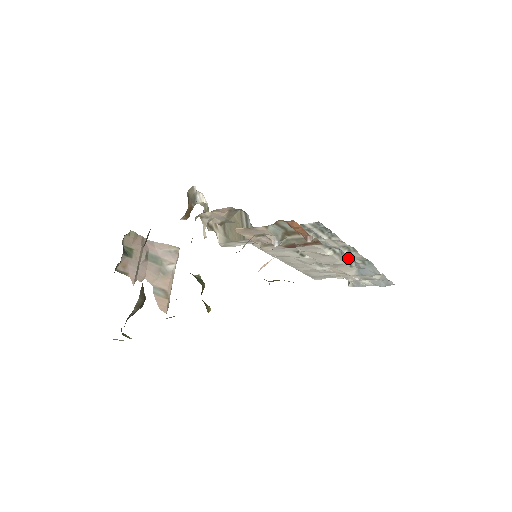
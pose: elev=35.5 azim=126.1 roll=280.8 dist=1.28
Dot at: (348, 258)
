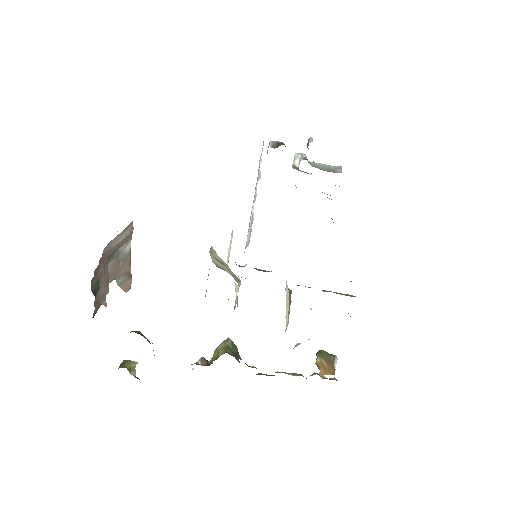
Dot at: occluded
